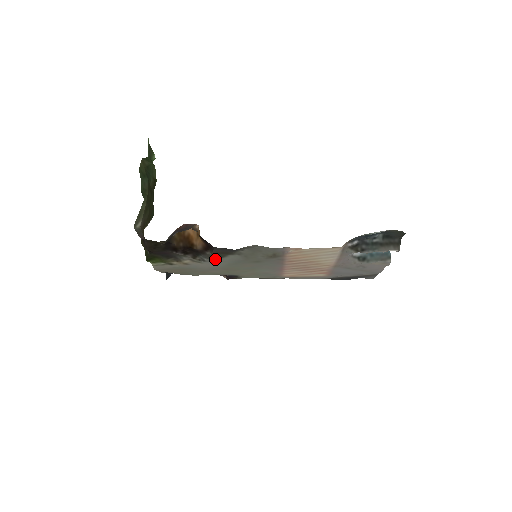
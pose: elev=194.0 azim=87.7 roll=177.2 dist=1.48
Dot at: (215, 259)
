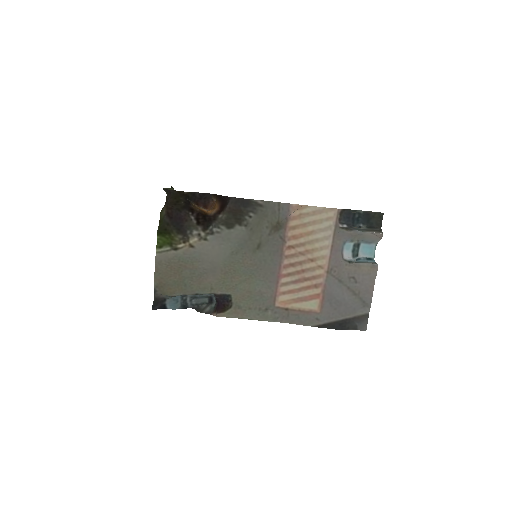
Dot at: (224, 229)
